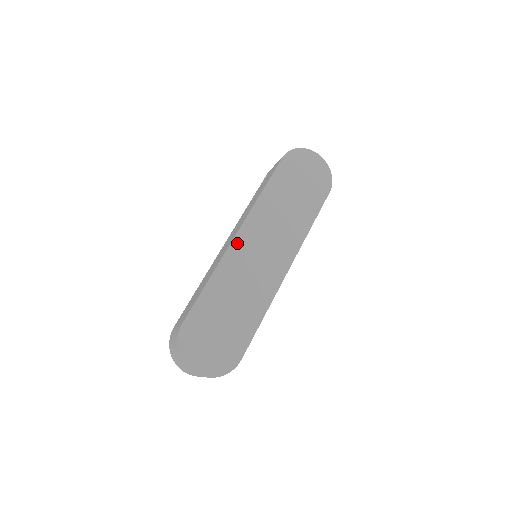
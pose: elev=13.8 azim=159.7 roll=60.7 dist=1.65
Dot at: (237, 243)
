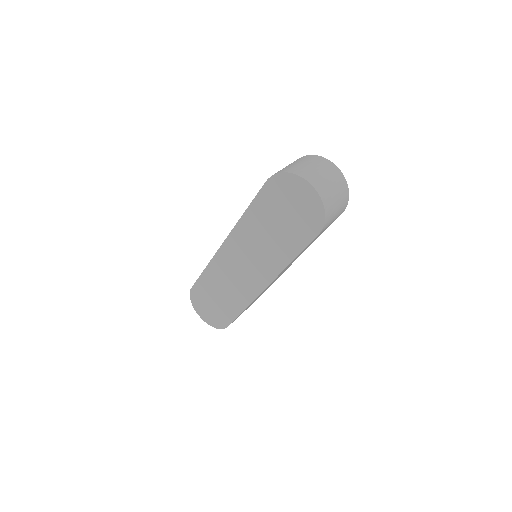
Dot at: (223, 251)
